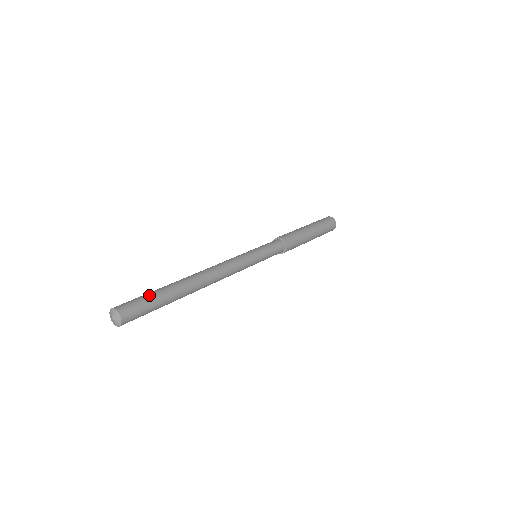
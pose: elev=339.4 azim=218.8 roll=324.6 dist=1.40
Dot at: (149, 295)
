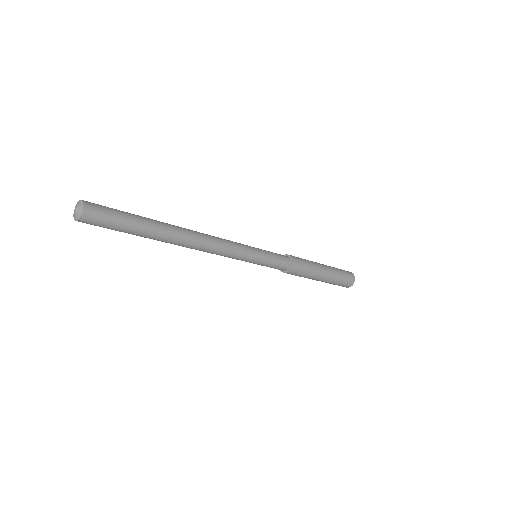
Dot at: (122, 211)
